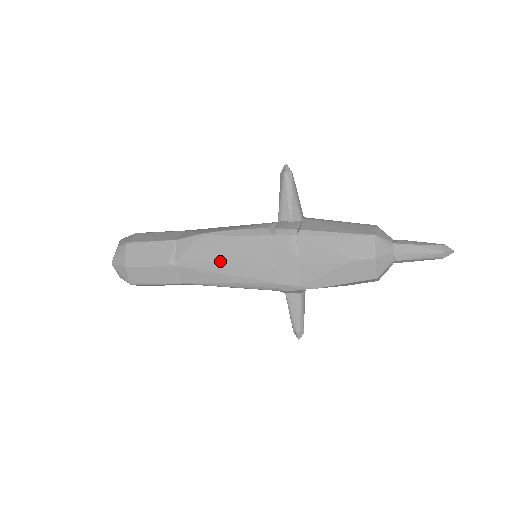
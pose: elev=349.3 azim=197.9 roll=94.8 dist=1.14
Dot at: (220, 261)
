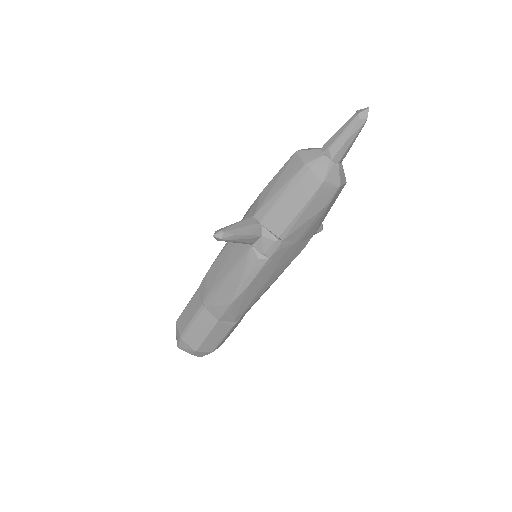
Dot at: (258, 294)
